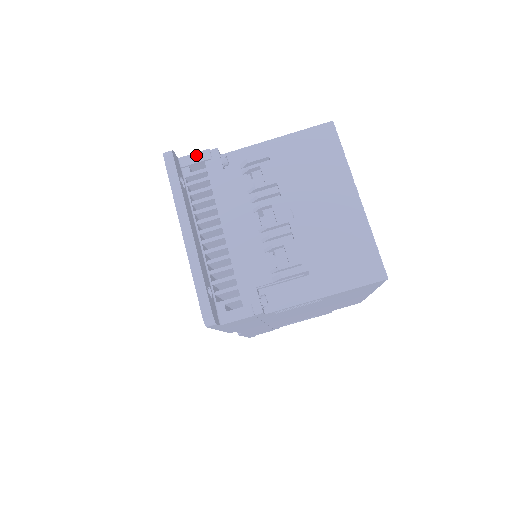
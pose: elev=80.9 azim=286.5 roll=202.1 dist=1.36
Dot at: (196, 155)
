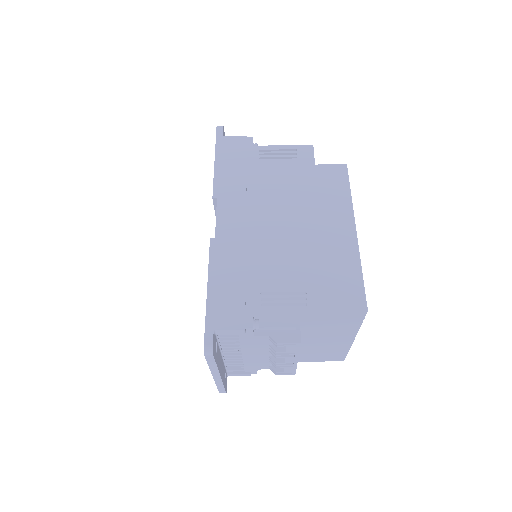
Dot at: (231, 331)
